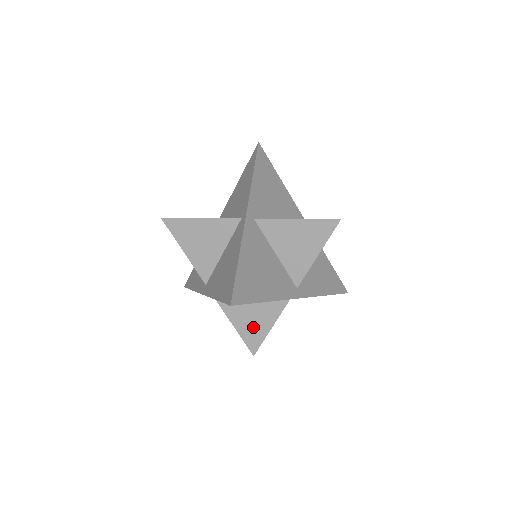
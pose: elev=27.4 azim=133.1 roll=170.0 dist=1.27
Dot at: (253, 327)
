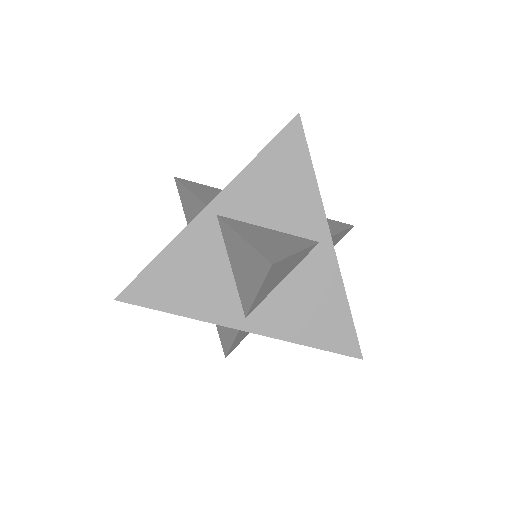
Dot at: (223, 329)
